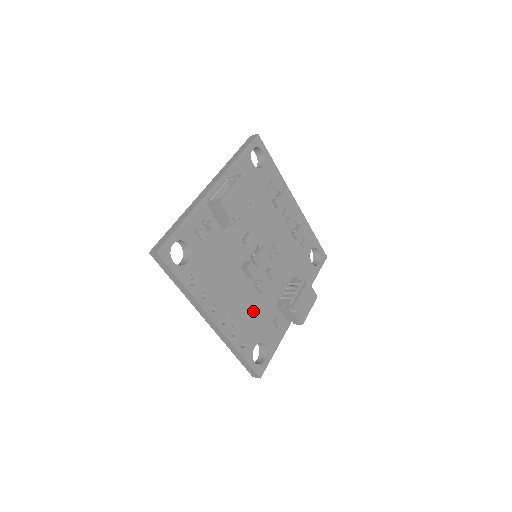
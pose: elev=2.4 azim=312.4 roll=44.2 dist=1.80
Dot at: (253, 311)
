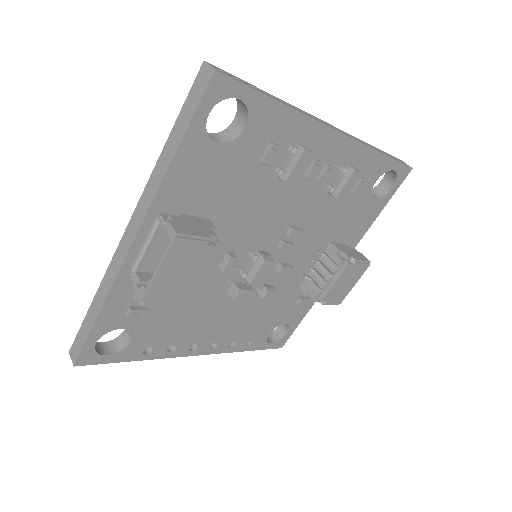
Dot at: (260, 312)
